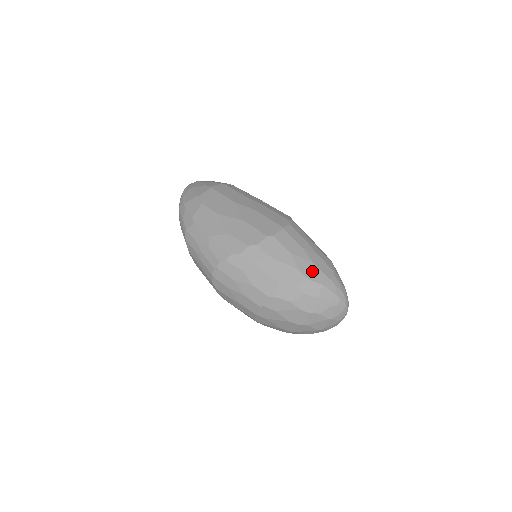
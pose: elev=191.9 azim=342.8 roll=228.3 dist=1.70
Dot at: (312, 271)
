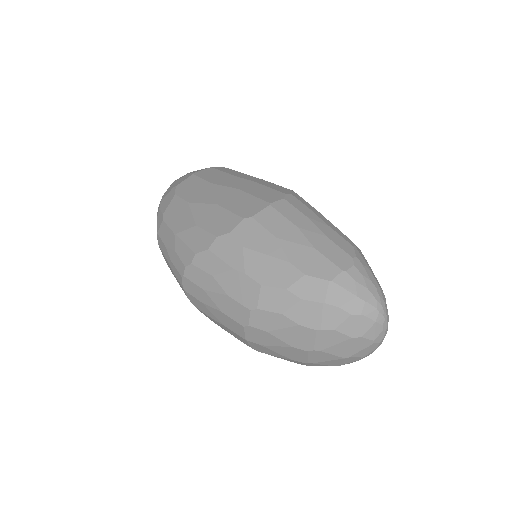
Dot at: (312, 261)
